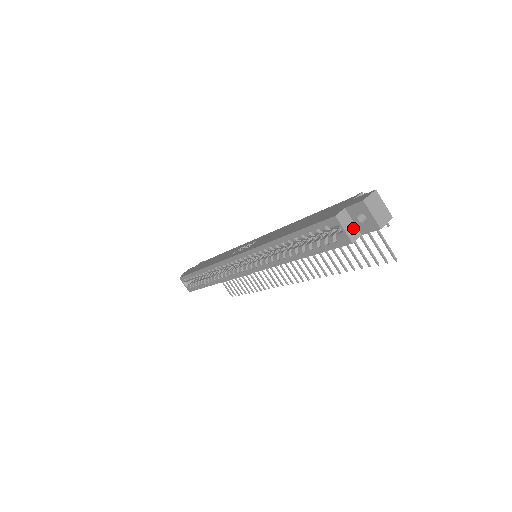
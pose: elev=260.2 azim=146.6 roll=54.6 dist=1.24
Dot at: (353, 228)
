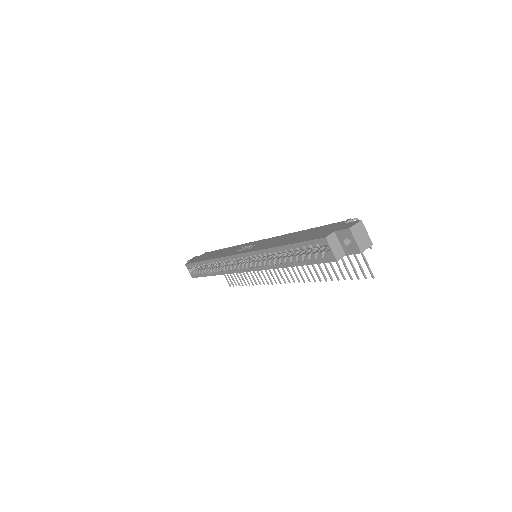
Dot at: (339, 249)
